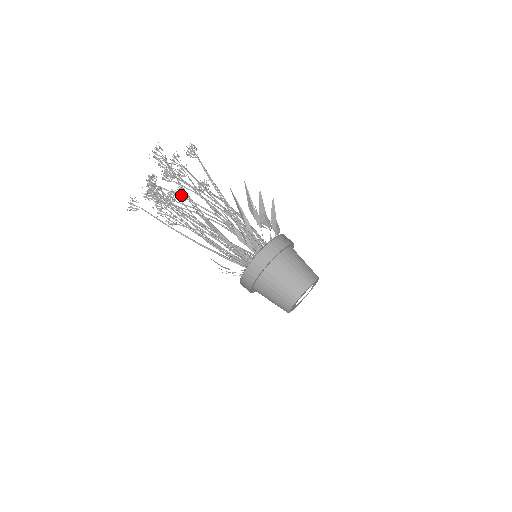
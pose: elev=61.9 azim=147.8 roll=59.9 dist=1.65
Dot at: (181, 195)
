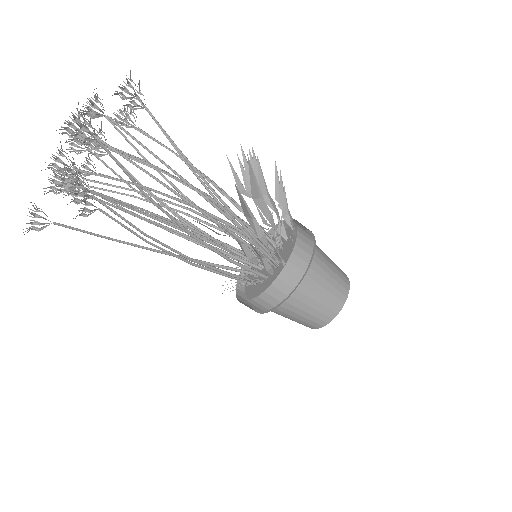
Dot at: (96, 149)
